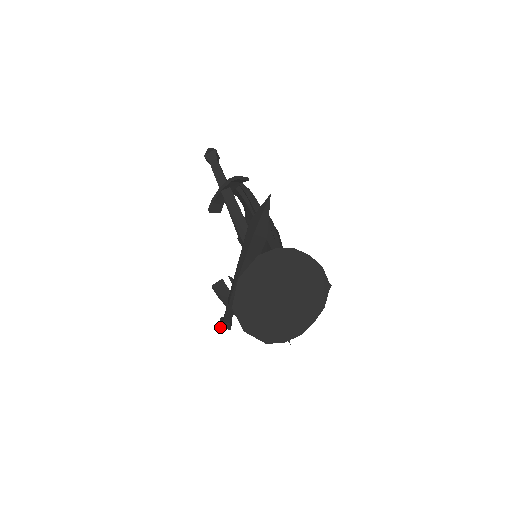
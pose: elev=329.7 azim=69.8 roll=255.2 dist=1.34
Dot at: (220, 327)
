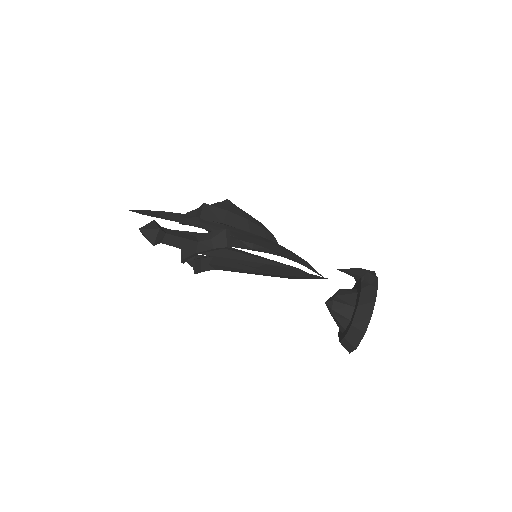
Dot at: occluded
